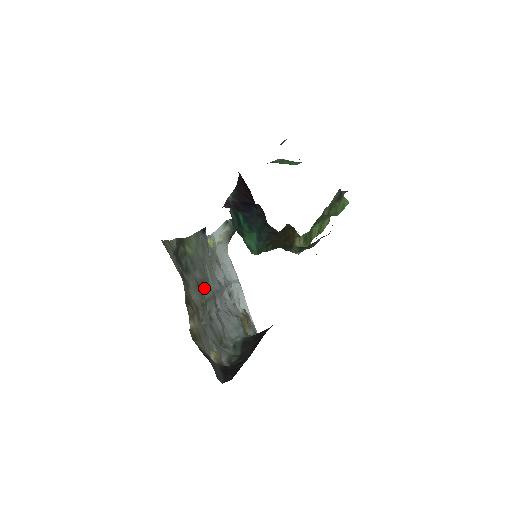
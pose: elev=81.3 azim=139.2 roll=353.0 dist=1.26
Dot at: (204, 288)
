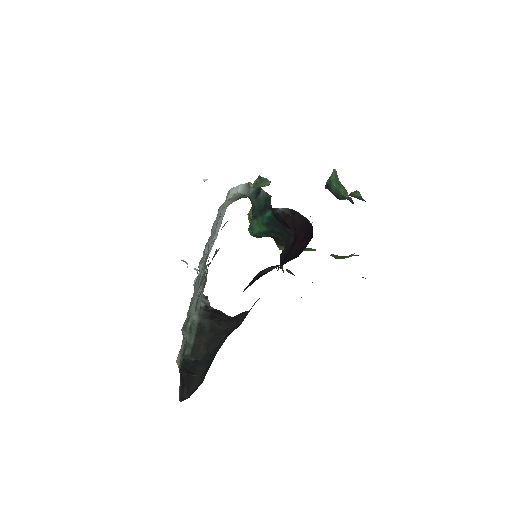
Dot at: (203, 276)
